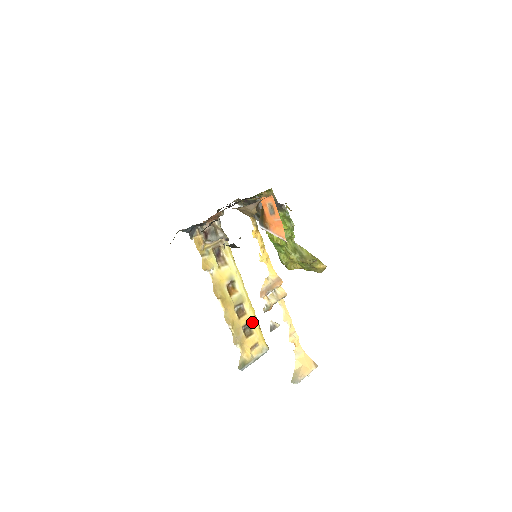
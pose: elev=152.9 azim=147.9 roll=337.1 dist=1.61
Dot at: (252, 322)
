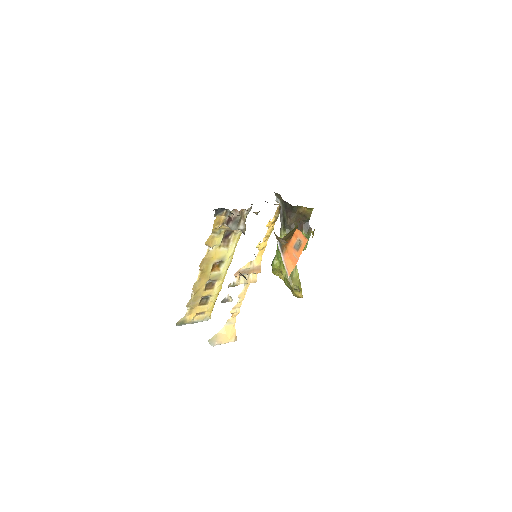
Dot at: (213, 296)
